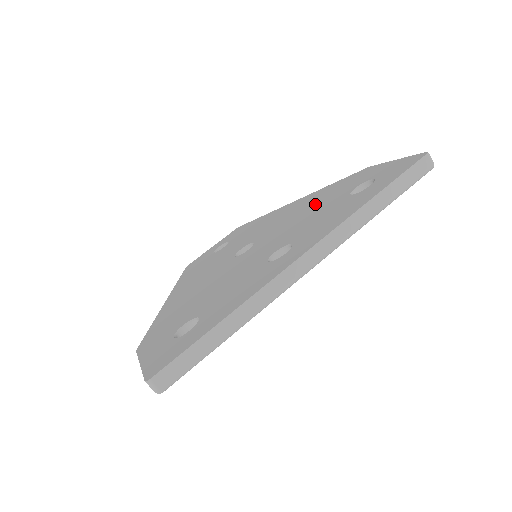
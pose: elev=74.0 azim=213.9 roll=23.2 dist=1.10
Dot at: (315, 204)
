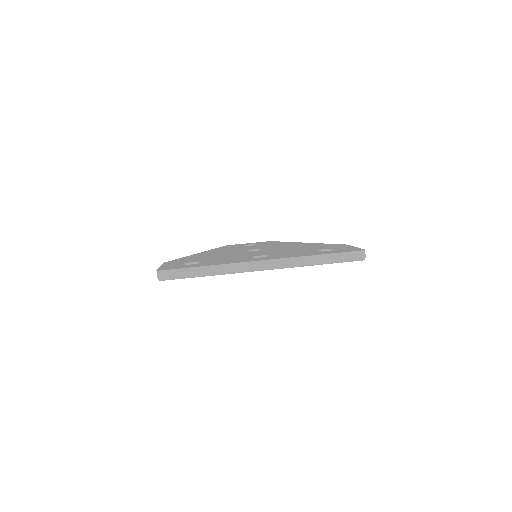
Dot at: (305, 247)
